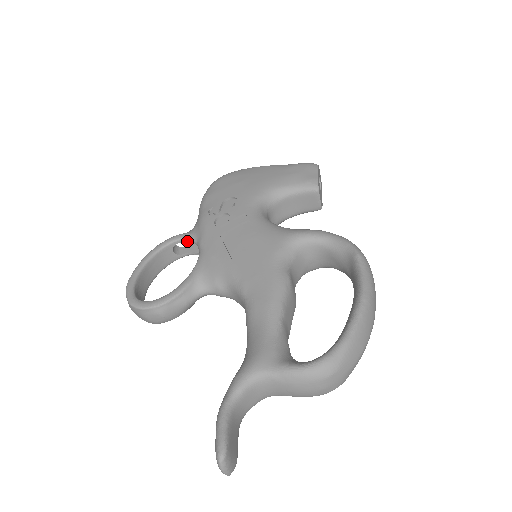
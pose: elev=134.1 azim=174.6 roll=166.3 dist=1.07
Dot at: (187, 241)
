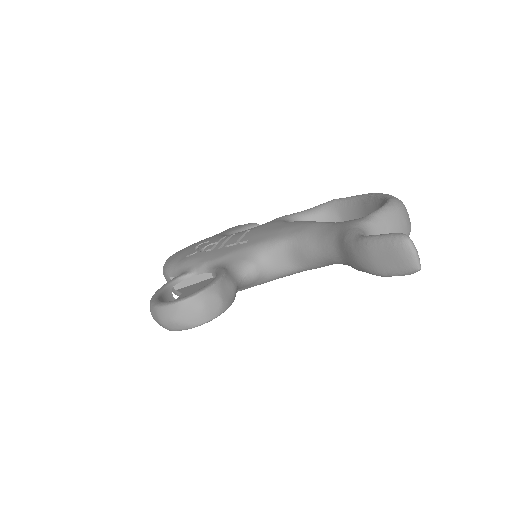
Dot at: occluded
